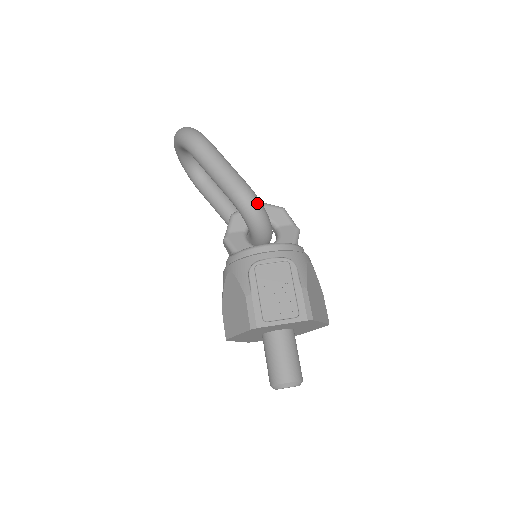
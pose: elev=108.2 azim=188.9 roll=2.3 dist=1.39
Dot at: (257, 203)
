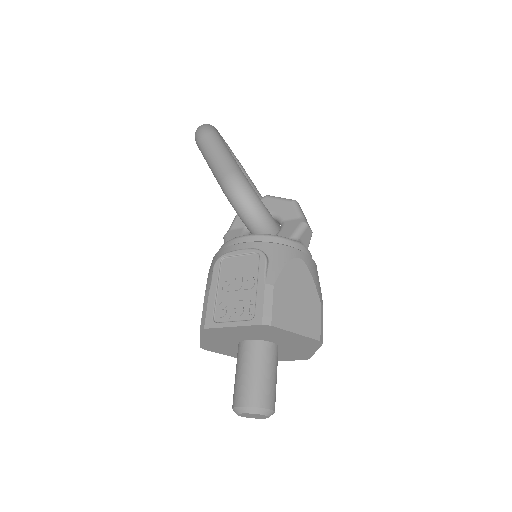
Dot at: (244, 190)
